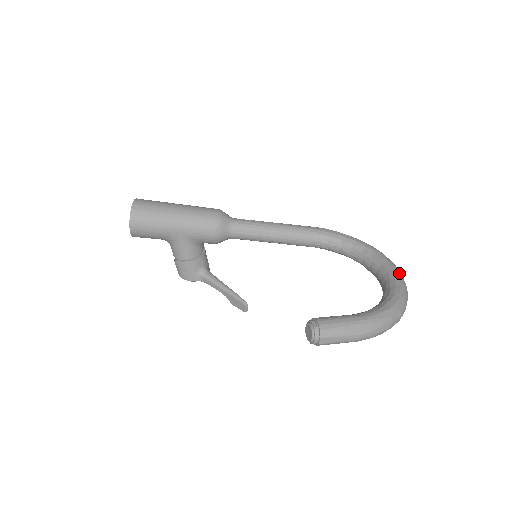
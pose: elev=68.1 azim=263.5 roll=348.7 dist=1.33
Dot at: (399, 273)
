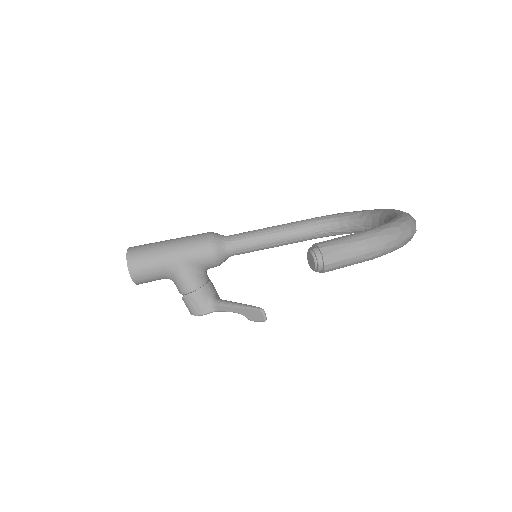
Dot at: (399, 210)
